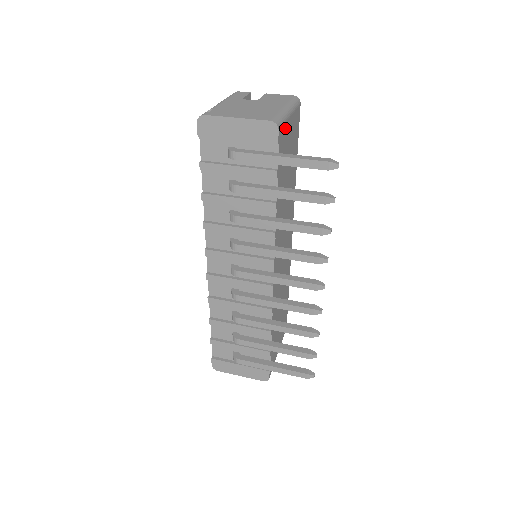
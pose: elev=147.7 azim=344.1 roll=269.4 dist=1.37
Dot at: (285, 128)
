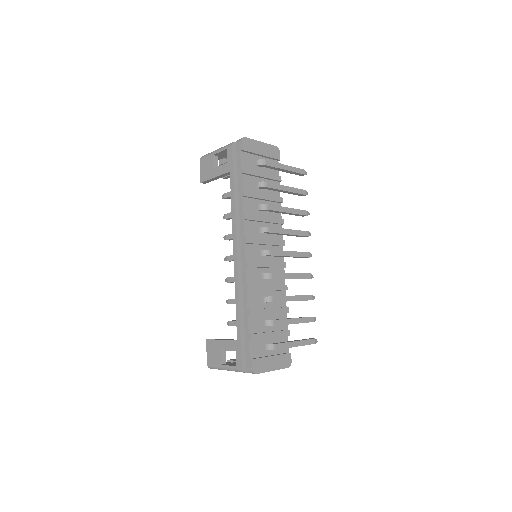
Dot at: occluded
